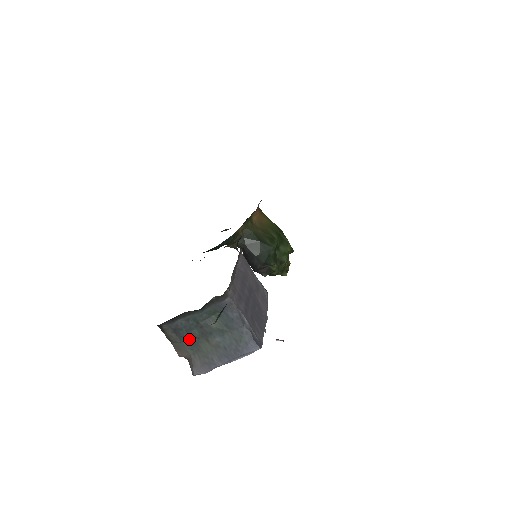
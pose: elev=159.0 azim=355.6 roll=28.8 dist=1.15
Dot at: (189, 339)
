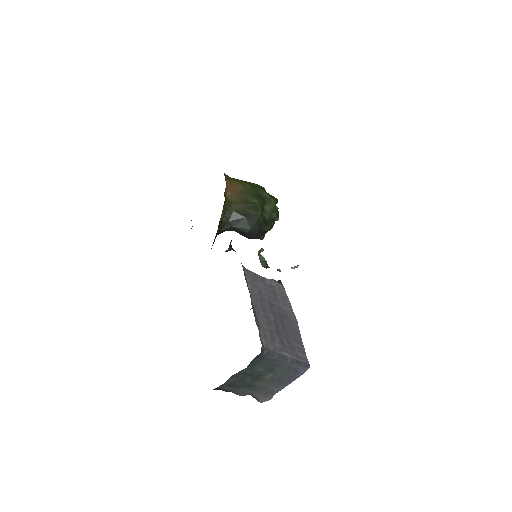
Dot at: (244, 385)
